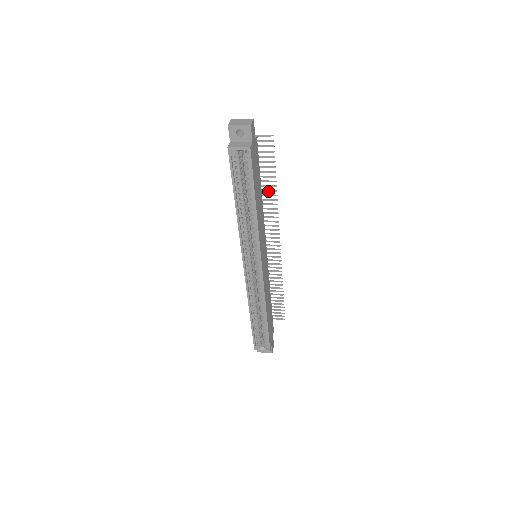
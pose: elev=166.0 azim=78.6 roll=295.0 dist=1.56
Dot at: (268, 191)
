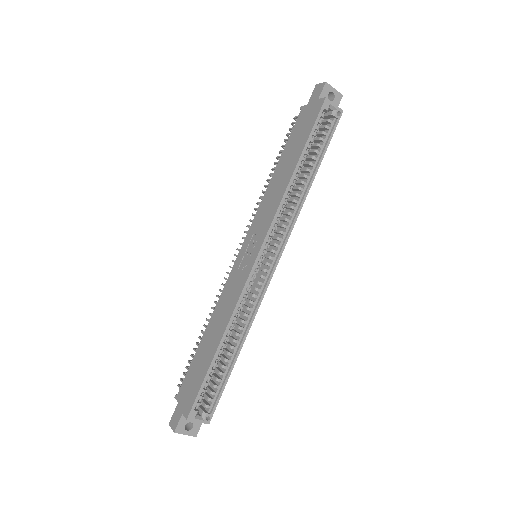
Dot at: occluded
